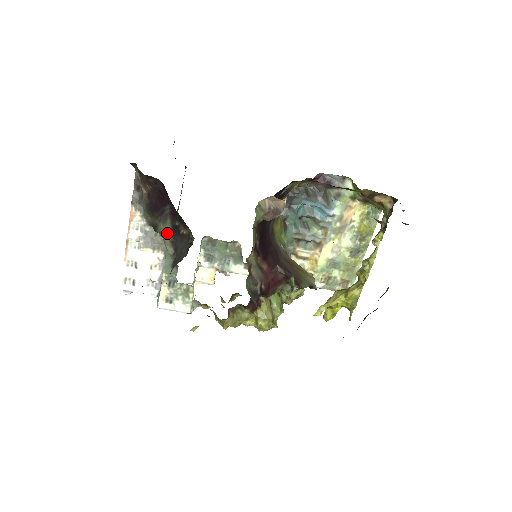
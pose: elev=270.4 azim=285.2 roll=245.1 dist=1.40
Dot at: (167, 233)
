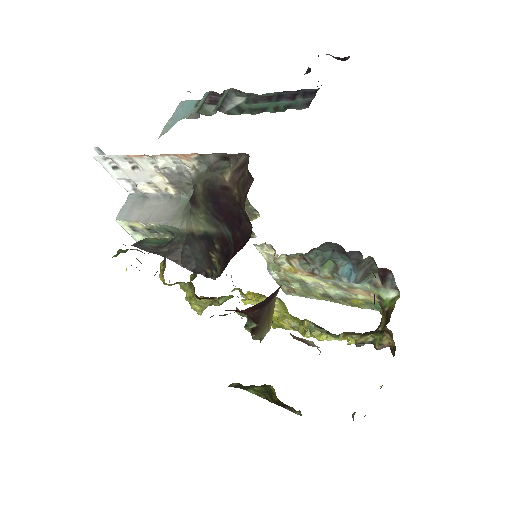
Dot at: (199, 225)
